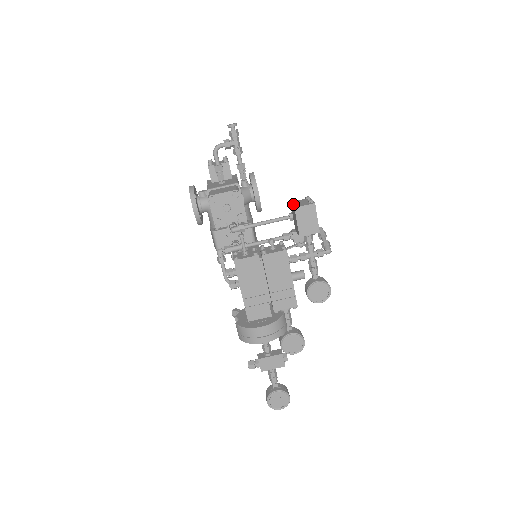
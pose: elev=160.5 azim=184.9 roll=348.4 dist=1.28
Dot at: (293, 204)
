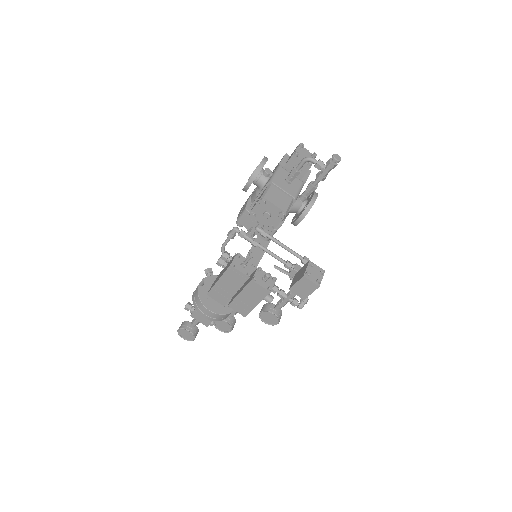
Dot at: (308, 268)
